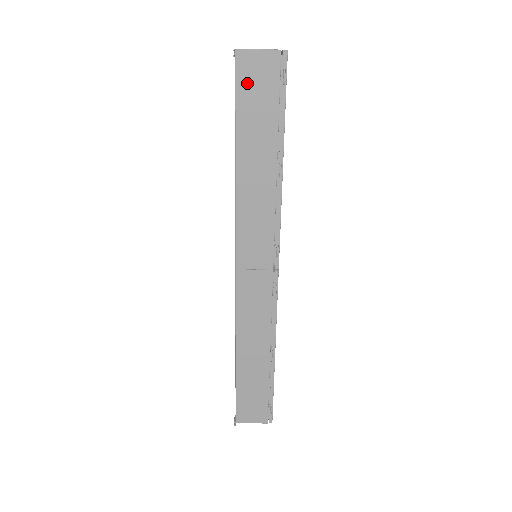
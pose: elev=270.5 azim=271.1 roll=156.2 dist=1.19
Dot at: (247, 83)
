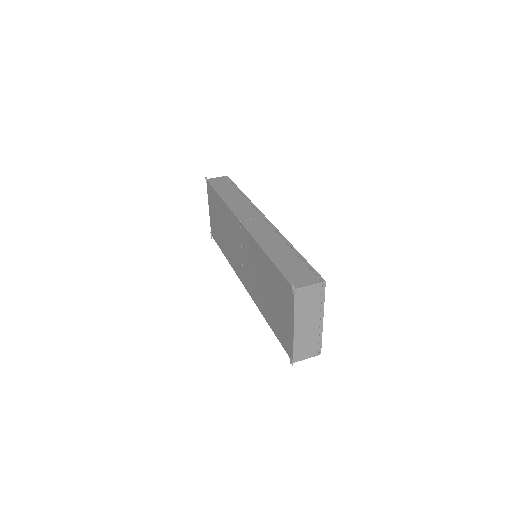
Dot at: (215, 183)
